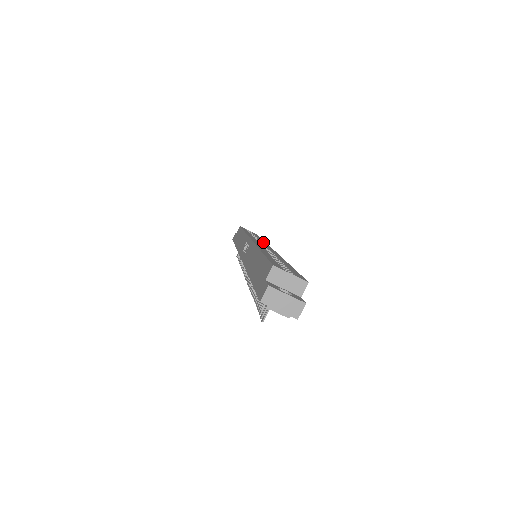
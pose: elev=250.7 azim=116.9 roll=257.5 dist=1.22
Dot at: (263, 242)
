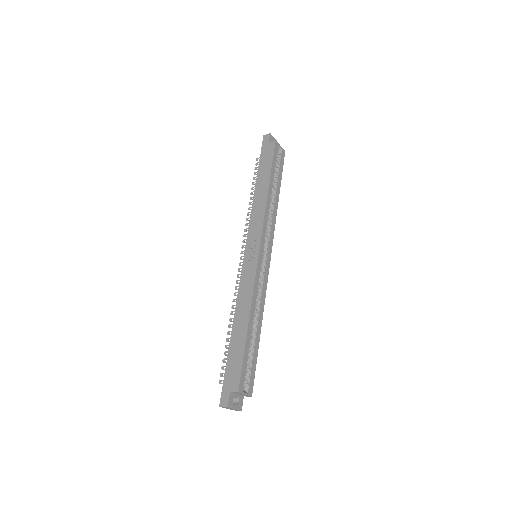
Dot at: (272, 228)
